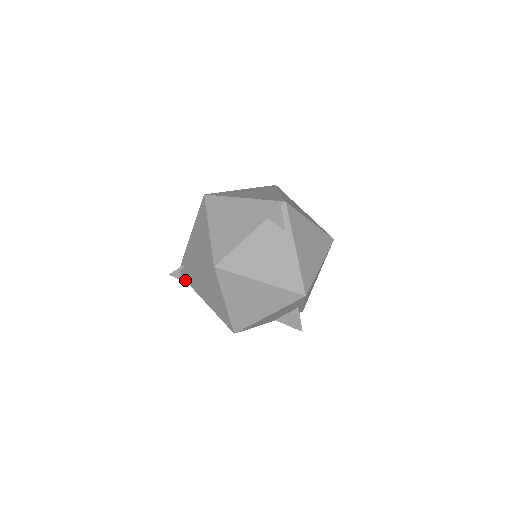
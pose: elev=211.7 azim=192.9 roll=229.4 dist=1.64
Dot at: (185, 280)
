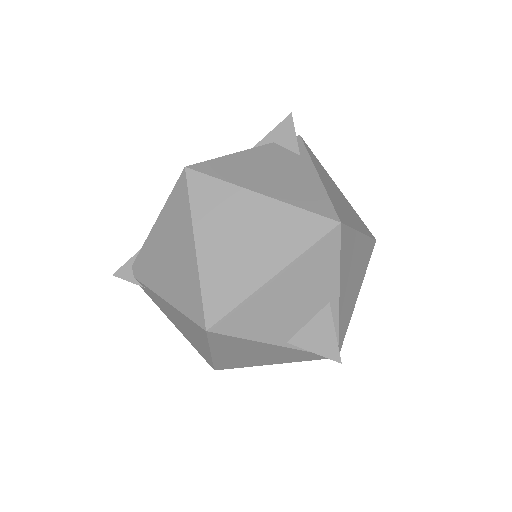
Dot at: (136, 278)
